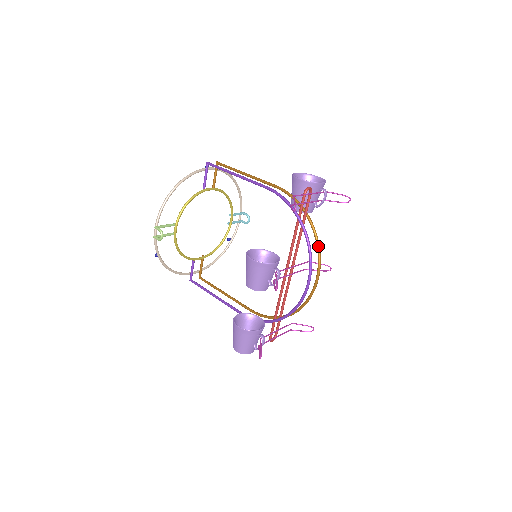
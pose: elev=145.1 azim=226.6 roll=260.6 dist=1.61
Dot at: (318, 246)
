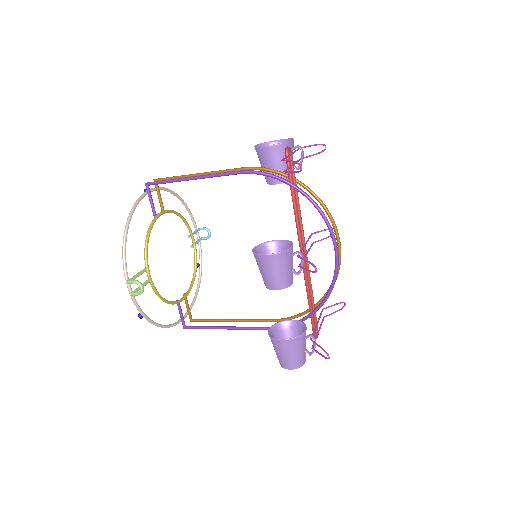
Dot at: (324, 206)
